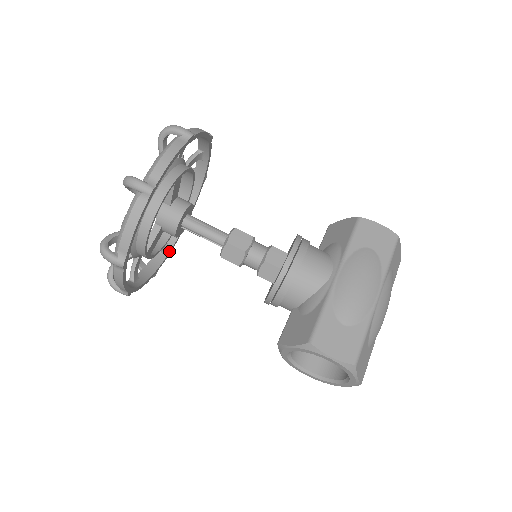
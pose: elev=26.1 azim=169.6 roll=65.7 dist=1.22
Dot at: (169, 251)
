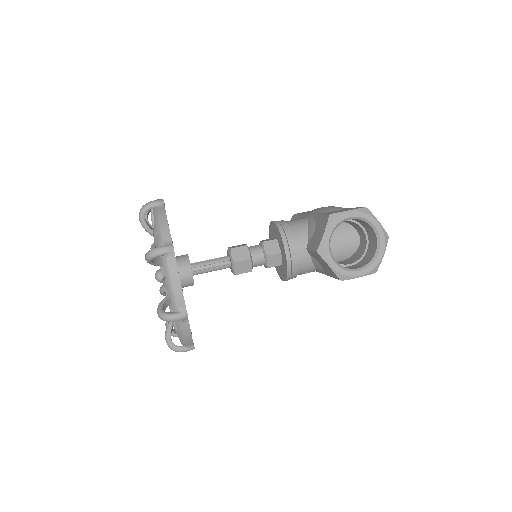
Dot at: occluded
